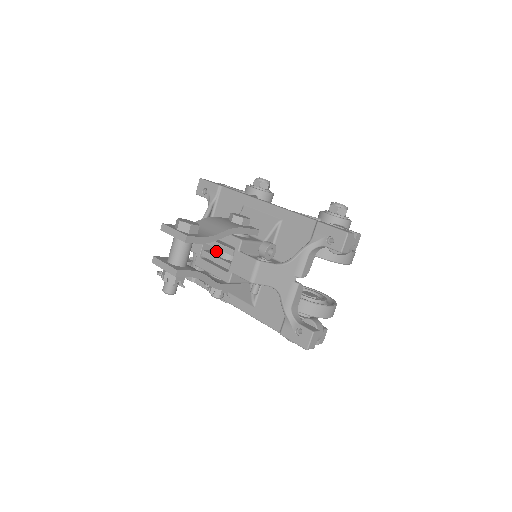
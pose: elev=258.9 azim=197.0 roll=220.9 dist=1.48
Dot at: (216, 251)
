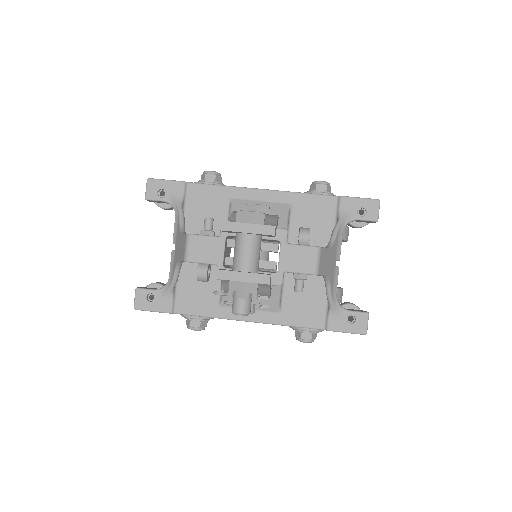
Dot at: occluded
